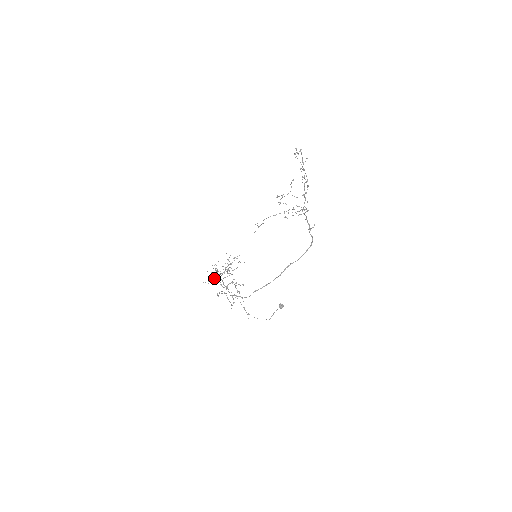
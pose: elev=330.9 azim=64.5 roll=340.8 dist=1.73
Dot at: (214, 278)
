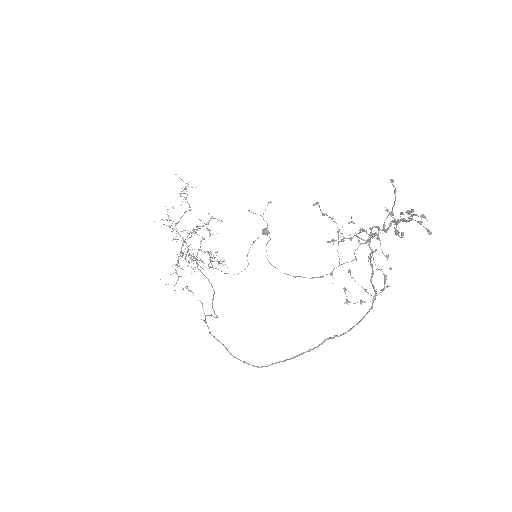
Dot at: (178, 263)
